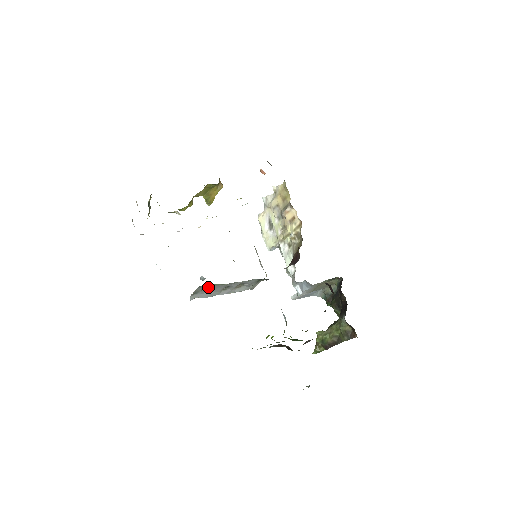
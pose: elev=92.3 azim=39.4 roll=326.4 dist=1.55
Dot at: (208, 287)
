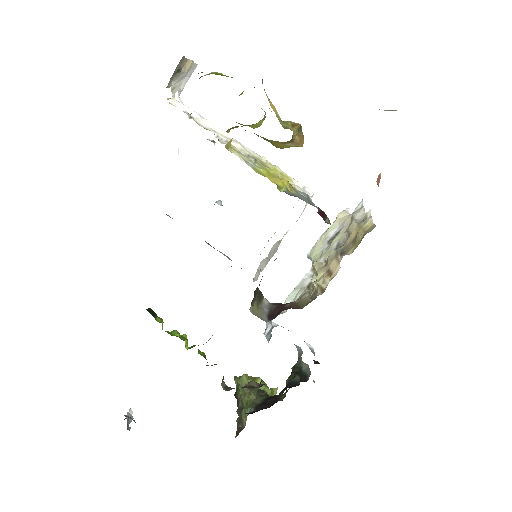
Dot at: occluded
